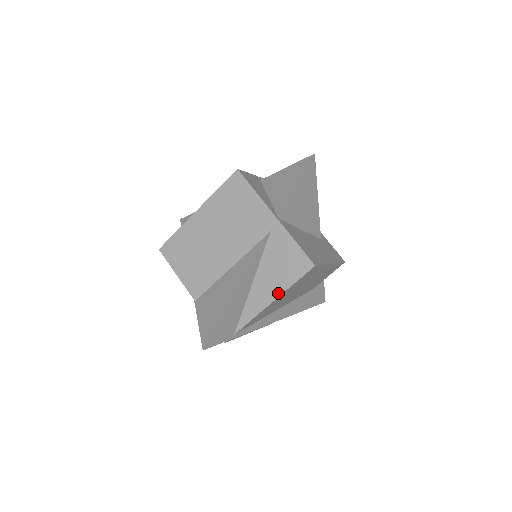
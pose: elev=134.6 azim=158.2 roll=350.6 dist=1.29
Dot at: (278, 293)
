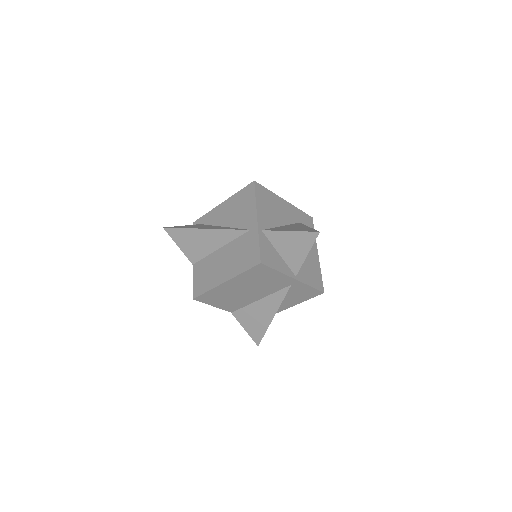
Dot at: occluded
